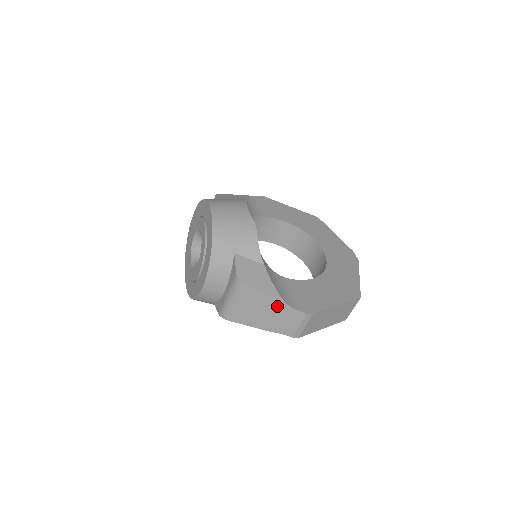
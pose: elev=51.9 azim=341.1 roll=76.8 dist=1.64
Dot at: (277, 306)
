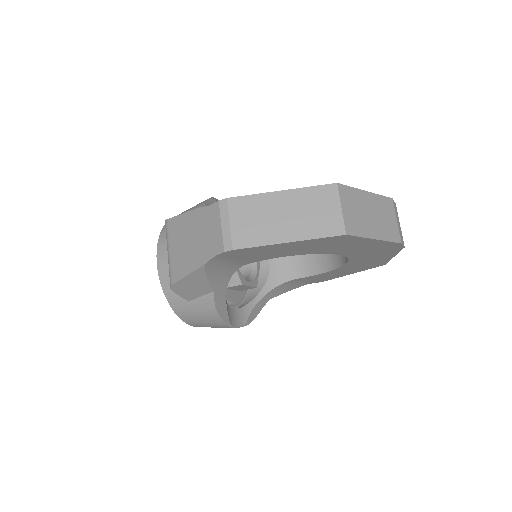
Dot at: (195, 219)
